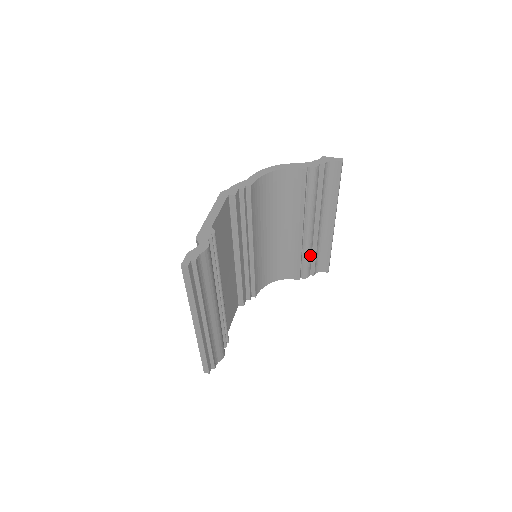
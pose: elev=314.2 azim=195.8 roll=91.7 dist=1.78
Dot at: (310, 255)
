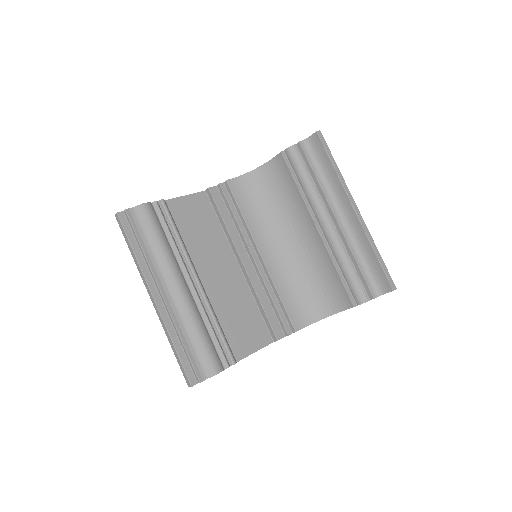
Dot at: (348, 264)
